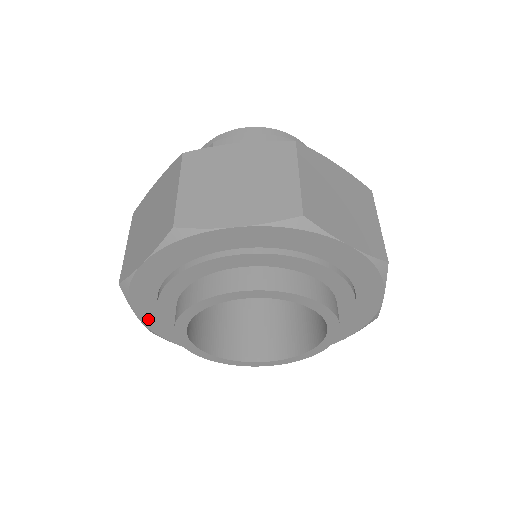
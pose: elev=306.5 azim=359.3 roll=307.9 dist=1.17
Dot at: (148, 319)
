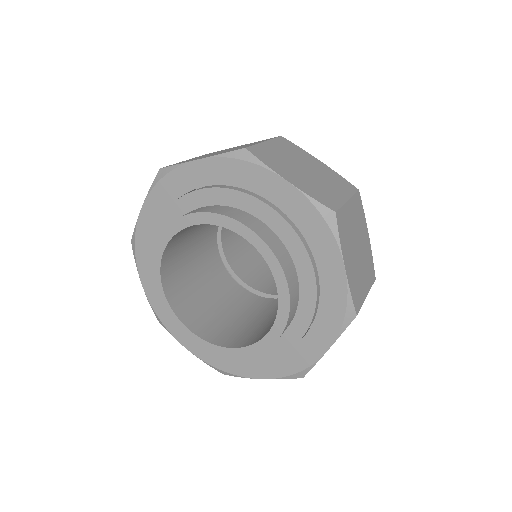
Dot at: (150, 291)
